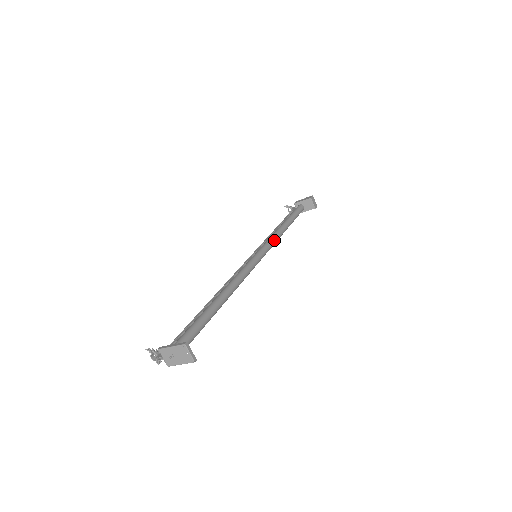
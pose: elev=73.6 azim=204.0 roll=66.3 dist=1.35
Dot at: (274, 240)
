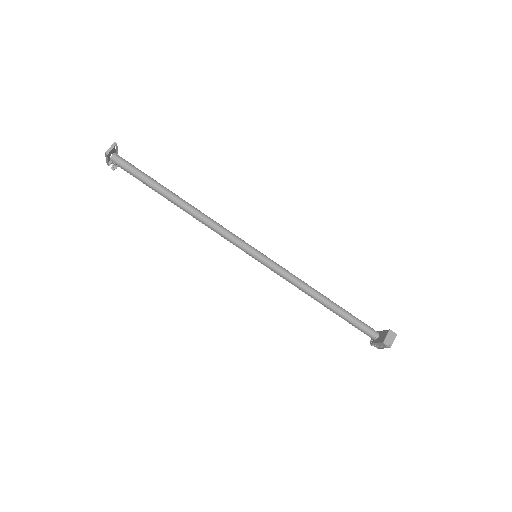
Dot at: (287, 273)
